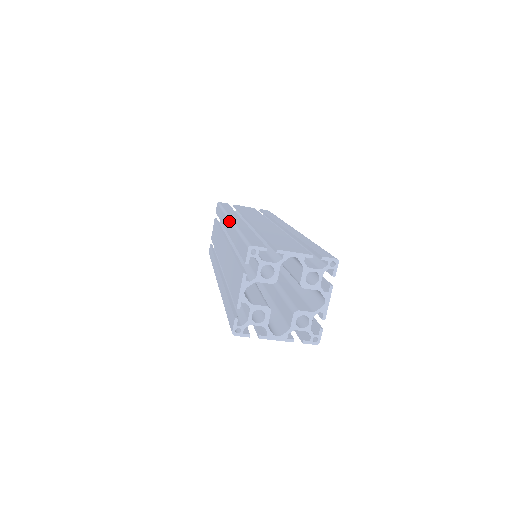
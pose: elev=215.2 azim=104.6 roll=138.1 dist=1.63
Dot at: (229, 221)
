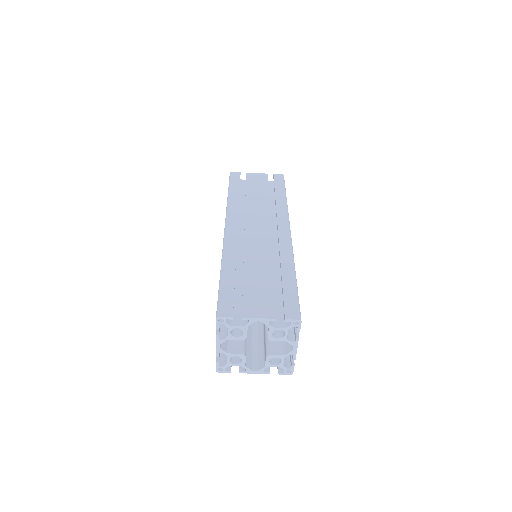
Dot at: occluded
